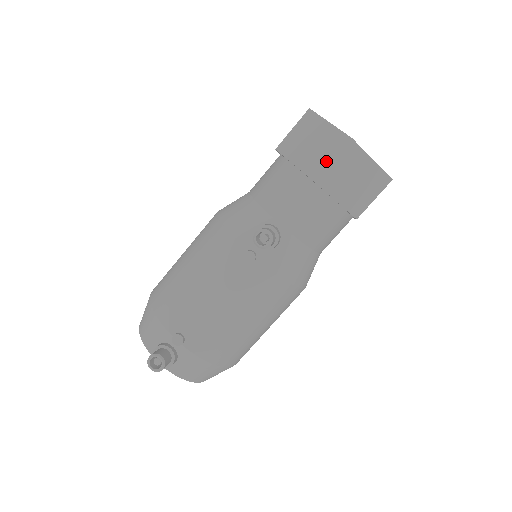
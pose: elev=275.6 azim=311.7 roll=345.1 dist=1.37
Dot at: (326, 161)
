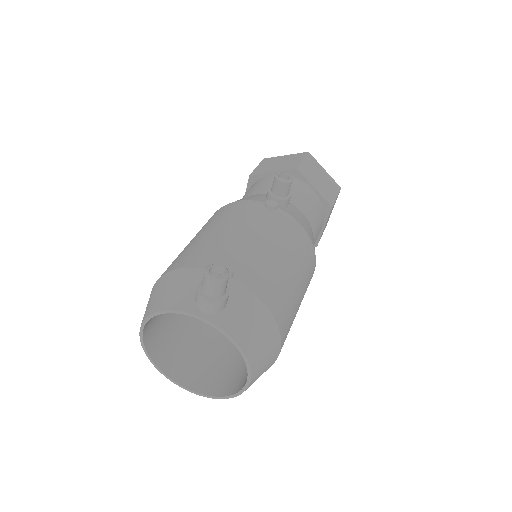
Dot at: (298, 162)
